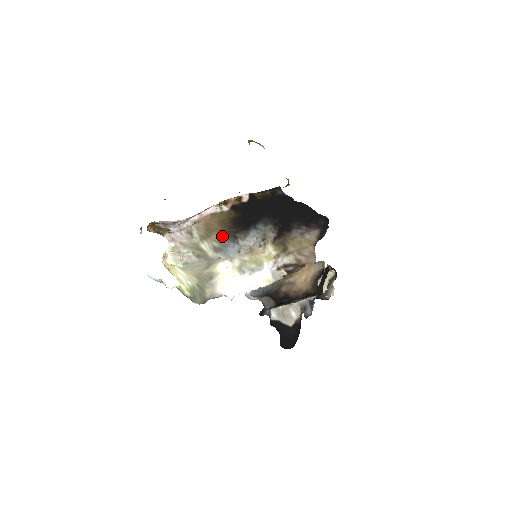
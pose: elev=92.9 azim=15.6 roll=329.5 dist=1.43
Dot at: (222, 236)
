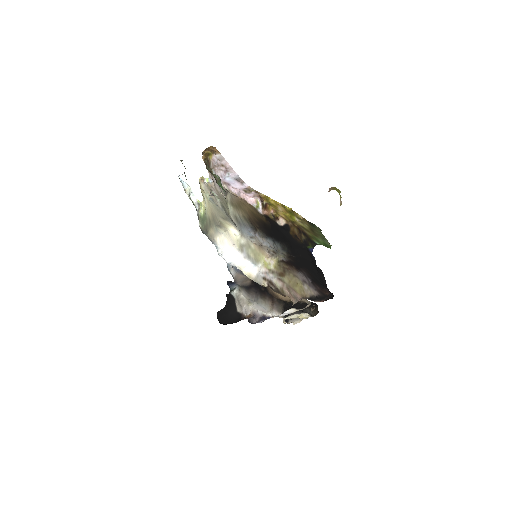
Dot at: (246, 218)
